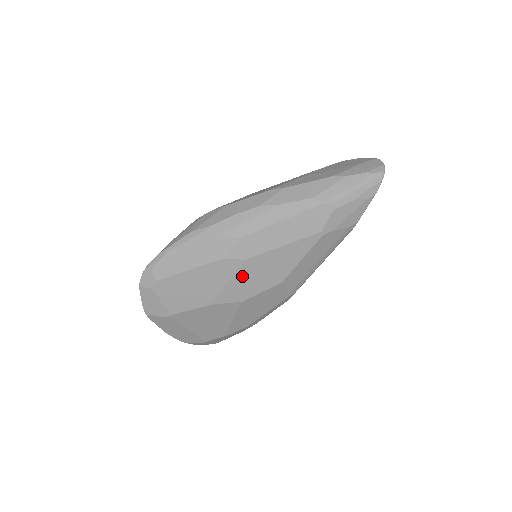
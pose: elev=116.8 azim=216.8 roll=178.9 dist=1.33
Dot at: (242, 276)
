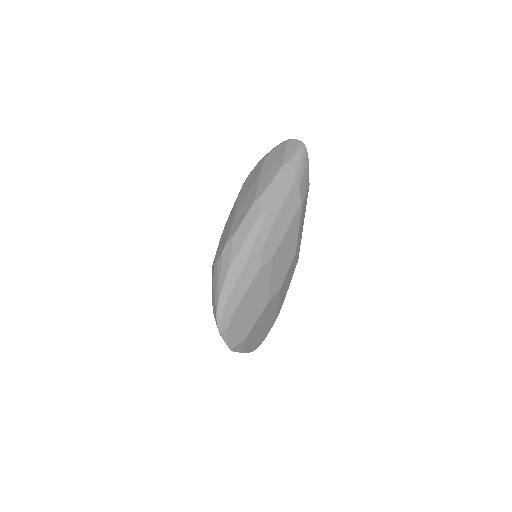
Dot at: (275, 269)
